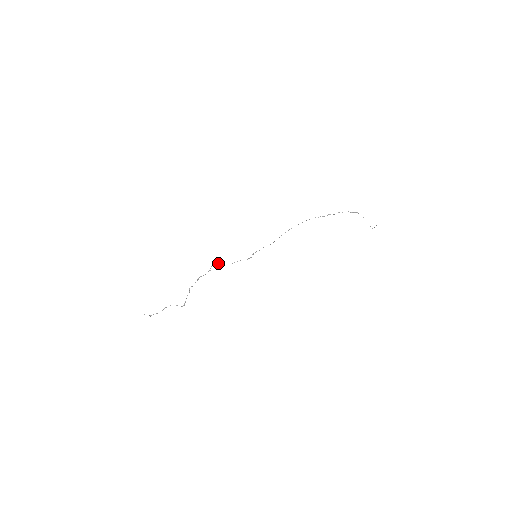
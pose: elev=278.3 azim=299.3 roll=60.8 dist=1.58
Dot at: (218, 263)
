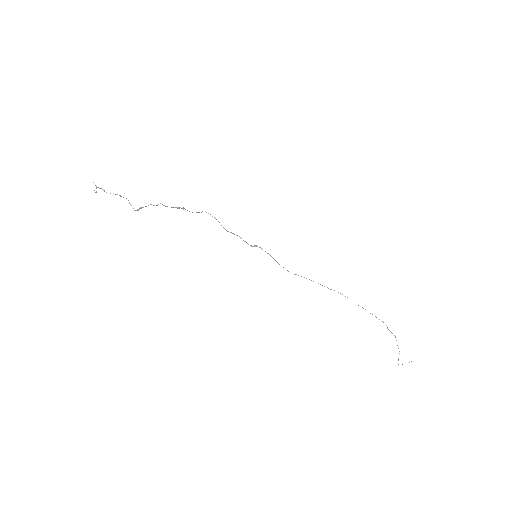
Dot at: occluded
